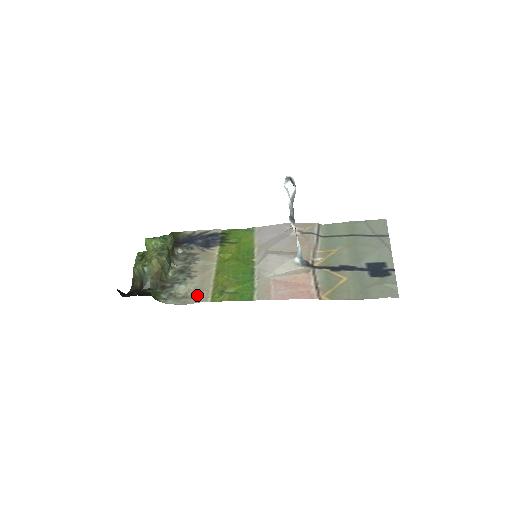
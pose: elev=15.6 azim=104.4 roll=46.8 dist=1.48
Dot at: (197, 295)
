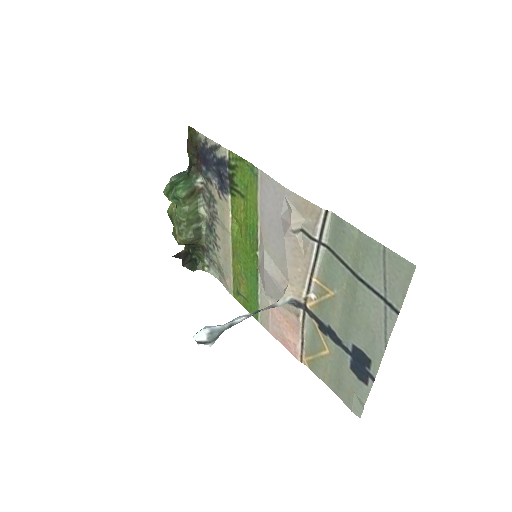
Dot at: (225, 279)
